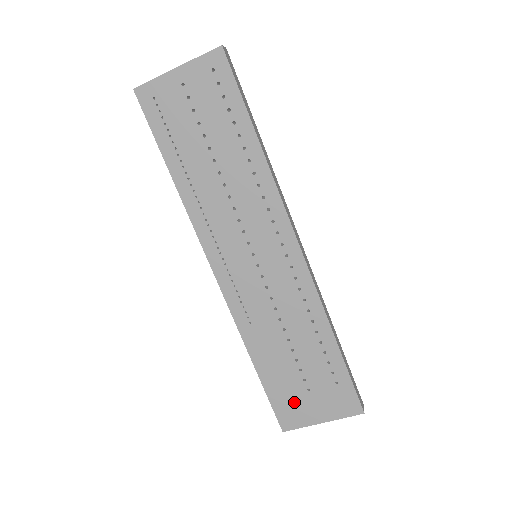
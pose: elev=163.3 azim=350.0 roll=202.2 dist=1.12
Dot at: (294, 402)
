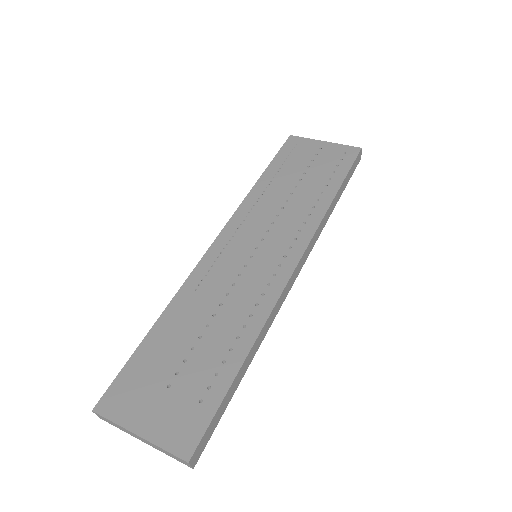
Dot at: (142, 387)
